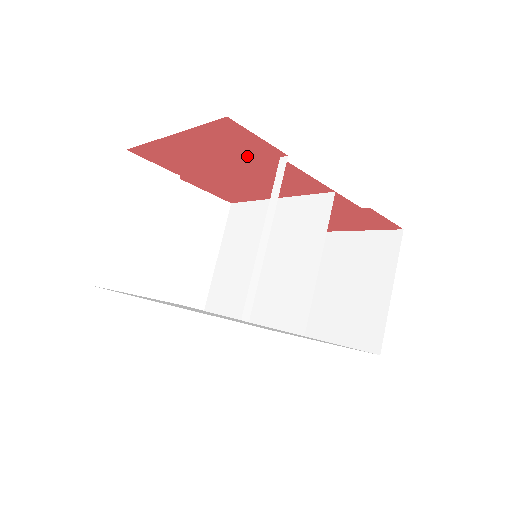
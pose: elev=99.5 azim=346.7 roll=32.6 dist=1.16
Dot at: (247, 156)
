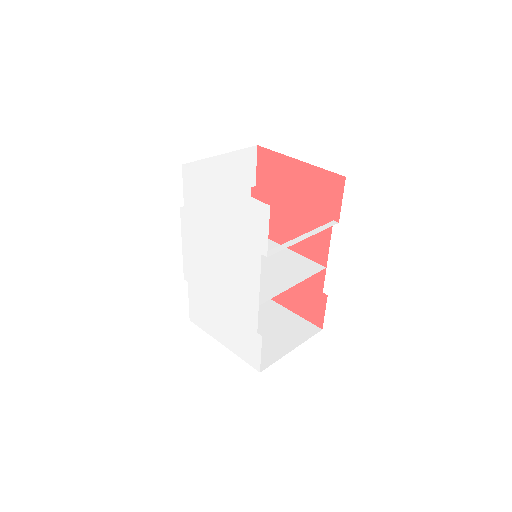
Dot at: (317, 206)
